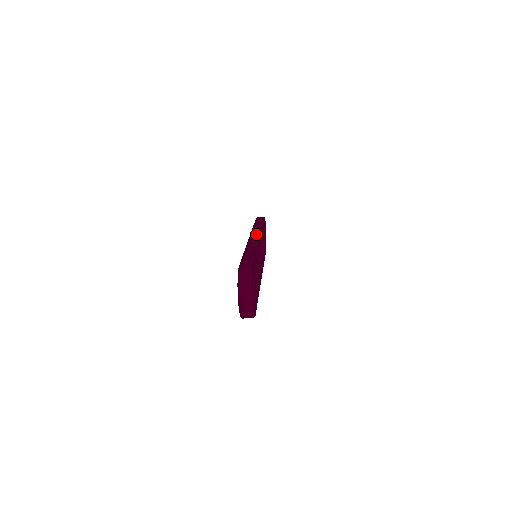
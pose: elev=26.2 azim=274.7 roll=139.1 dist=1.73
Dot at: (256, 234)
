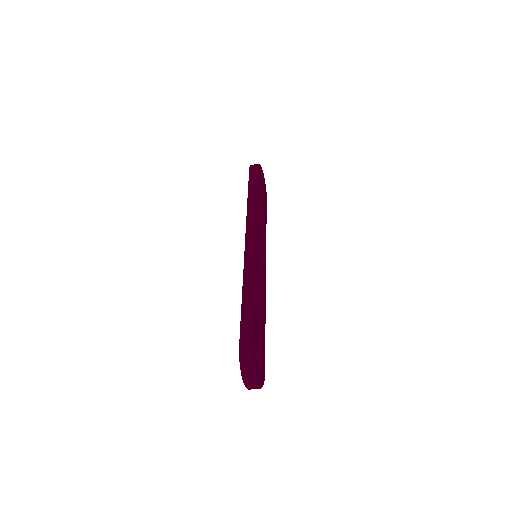
Dot at: (252, 236)
